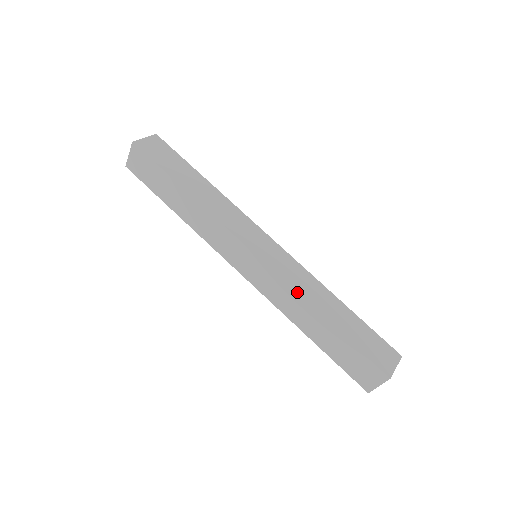
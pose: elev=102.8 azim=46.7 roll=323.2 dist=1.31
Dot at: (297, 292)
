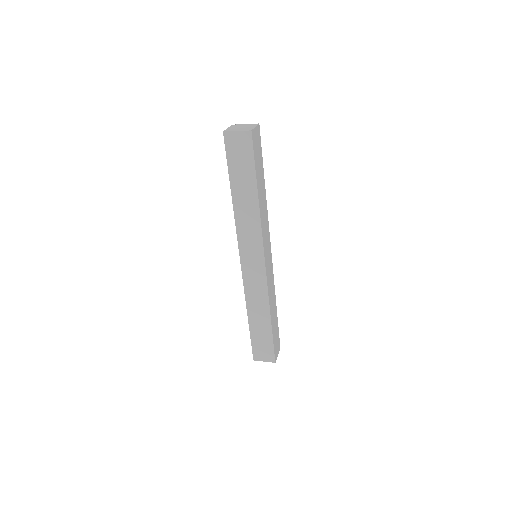
Dot at: (269, 298)
